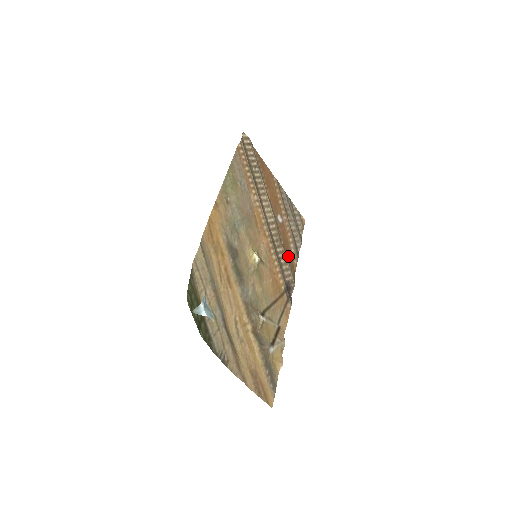
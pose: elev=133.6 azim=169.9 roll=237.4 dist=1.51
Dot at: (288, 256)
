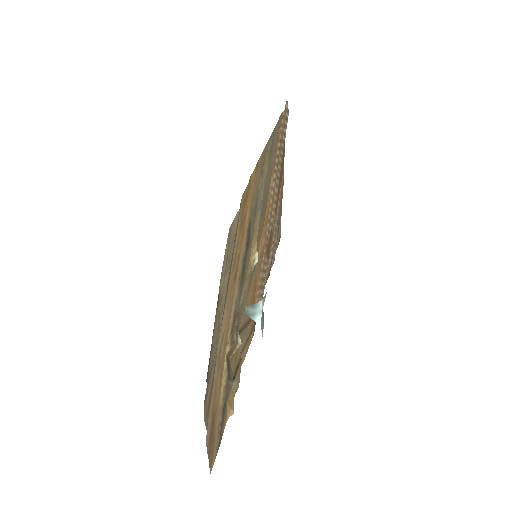
Dot at: occluded
